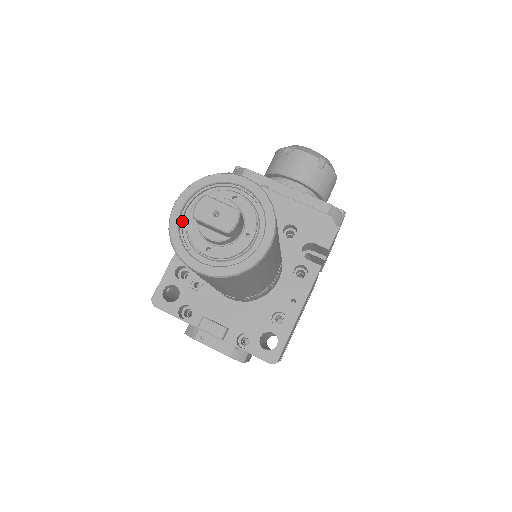
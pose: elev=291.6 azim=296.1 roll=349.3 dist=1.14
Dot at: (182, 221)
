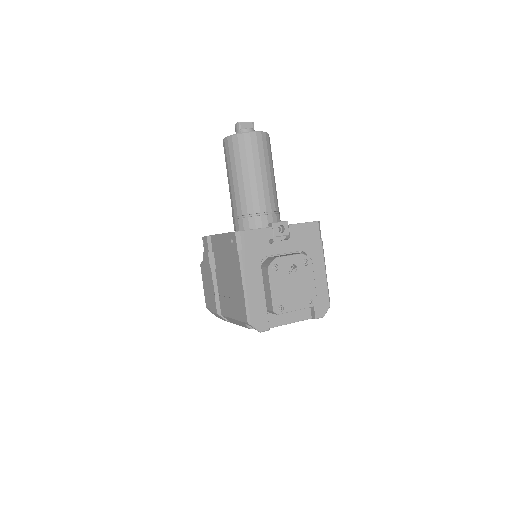
Dot at: occluded
